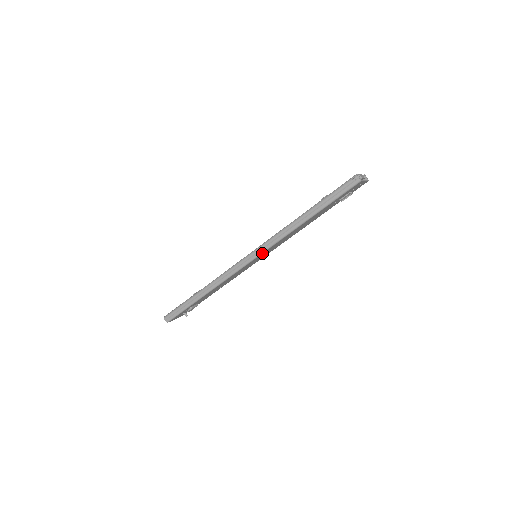
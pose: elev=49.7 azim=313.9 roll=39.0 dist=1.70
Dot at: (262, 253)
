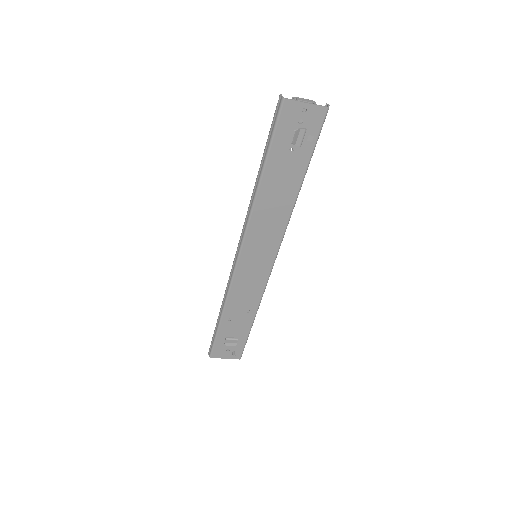
Dot at: (243, 242)
